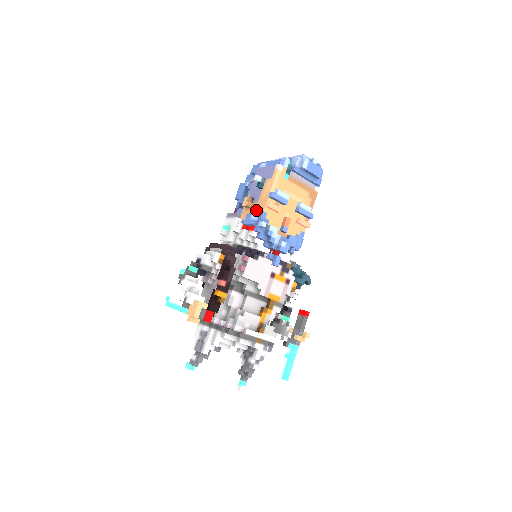
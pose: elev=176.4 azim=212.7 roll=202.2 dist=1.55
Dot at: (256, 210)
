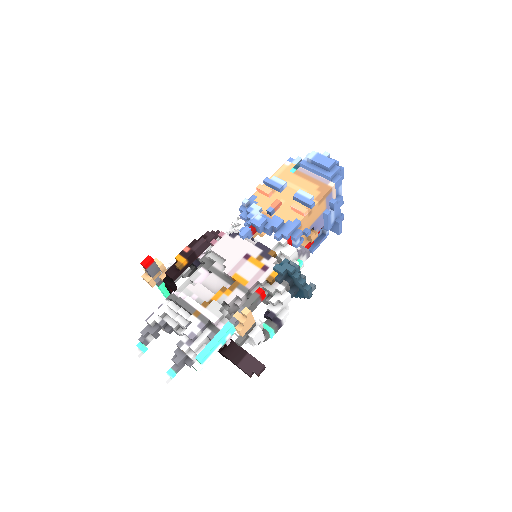
Dot at: occluded
